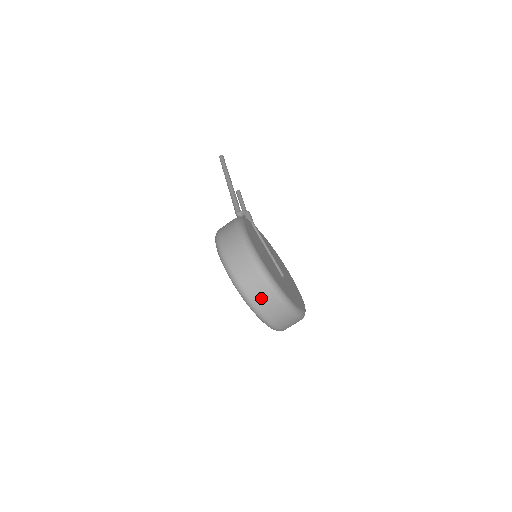
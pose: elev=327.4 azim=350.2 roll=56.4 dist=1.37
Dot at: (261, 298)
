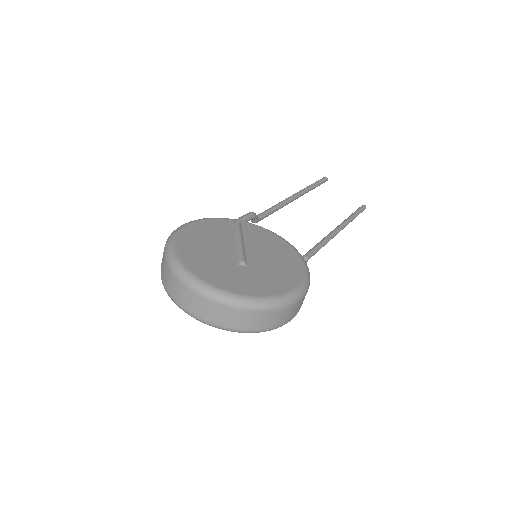
Dot at: (174, 290)
